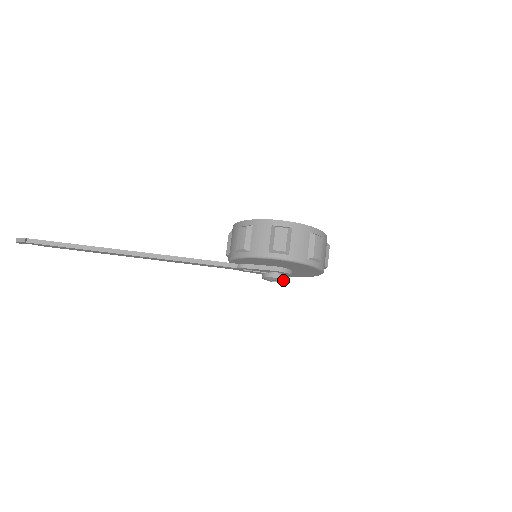
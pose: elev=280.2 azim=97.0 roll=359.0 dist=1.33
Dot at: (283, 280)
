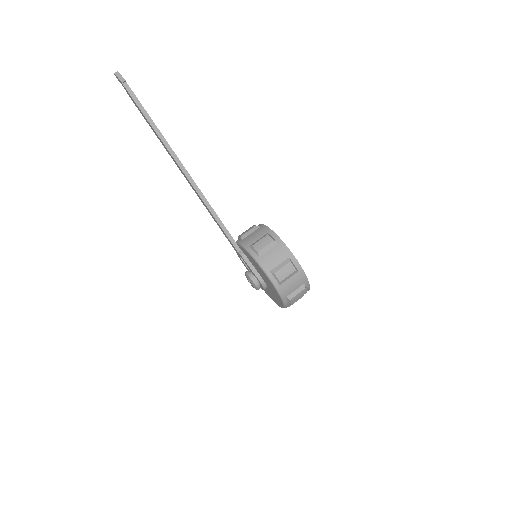
Dot at: (256, 288)
